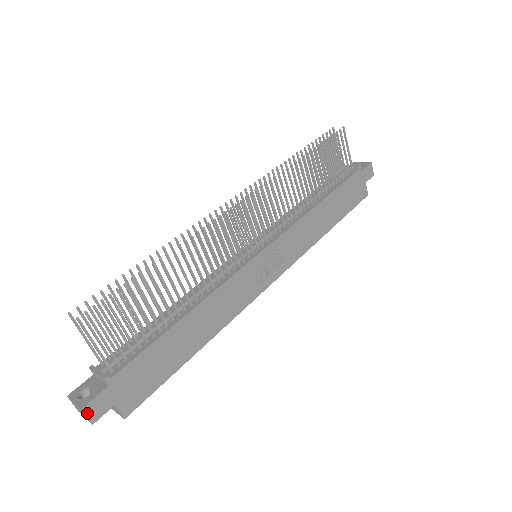
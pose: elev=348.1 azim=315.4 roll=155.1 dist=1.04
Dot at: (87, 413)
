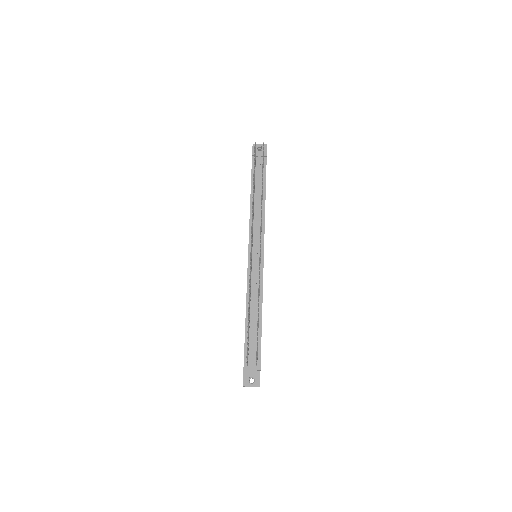
Dot at: occluded
